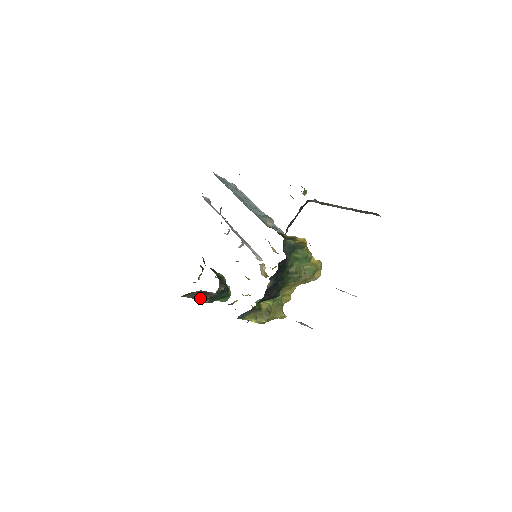
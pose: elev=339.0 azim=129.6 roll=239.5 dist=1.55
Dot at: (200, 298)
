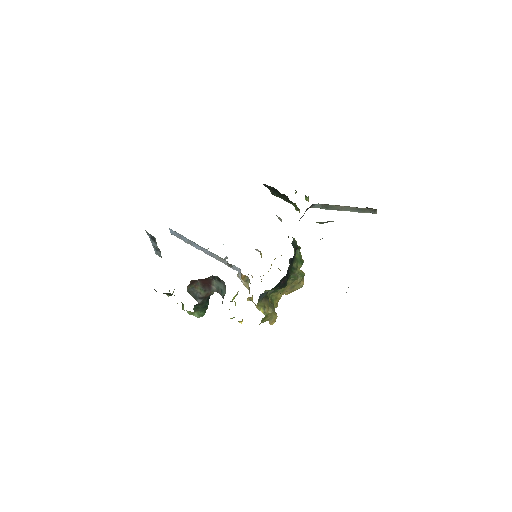
Dot at: (196, 295)
